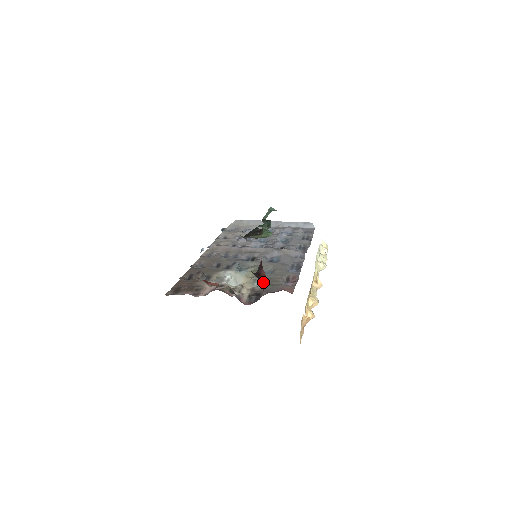
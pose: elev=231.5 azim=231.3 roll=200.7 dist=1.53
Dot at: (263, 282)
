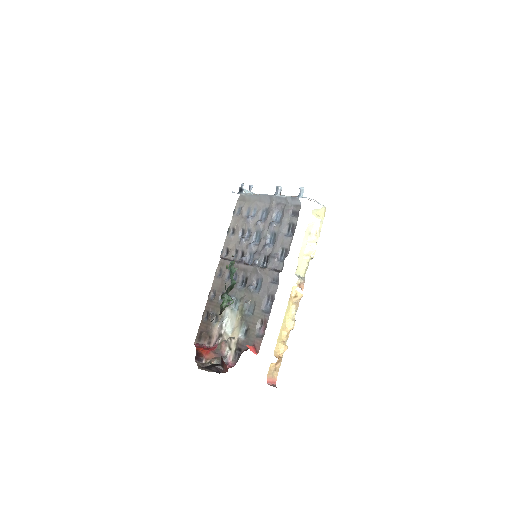
Dot at: (246, 327)
